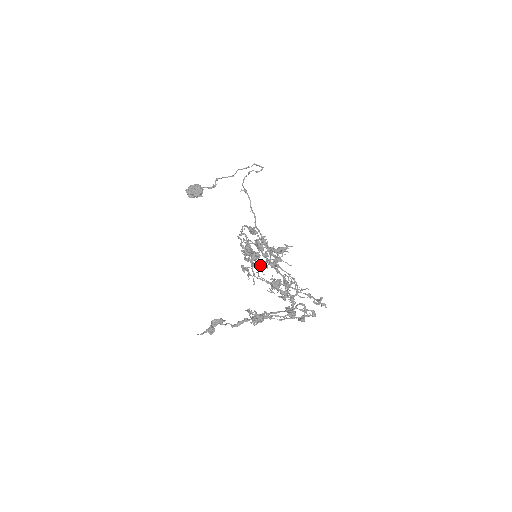
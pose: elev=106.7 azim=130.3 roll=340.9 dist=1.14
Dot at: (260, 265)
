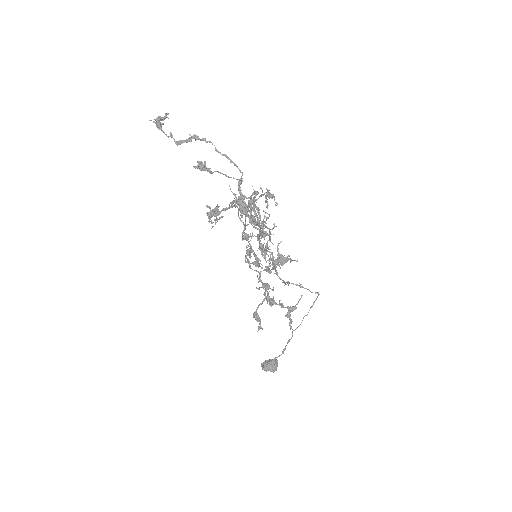
Dot at: (266, 291)
